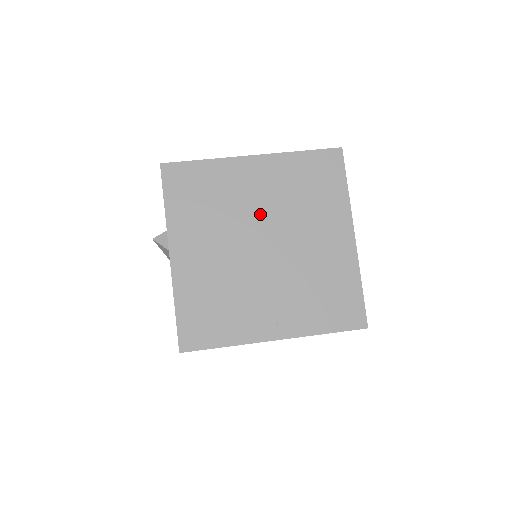
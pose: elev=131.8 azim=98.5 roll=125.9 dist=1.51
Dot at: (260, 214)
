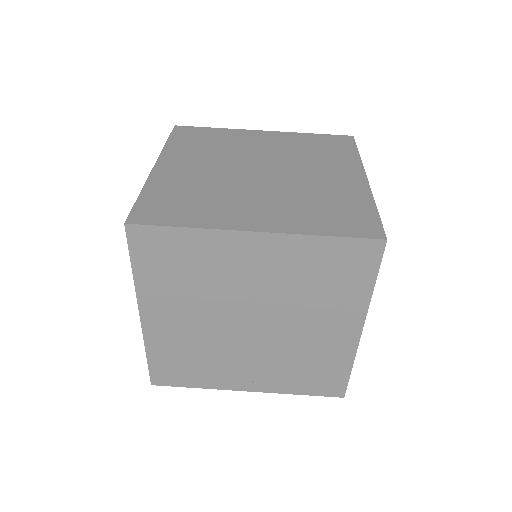
Dot at: (252, 295)
